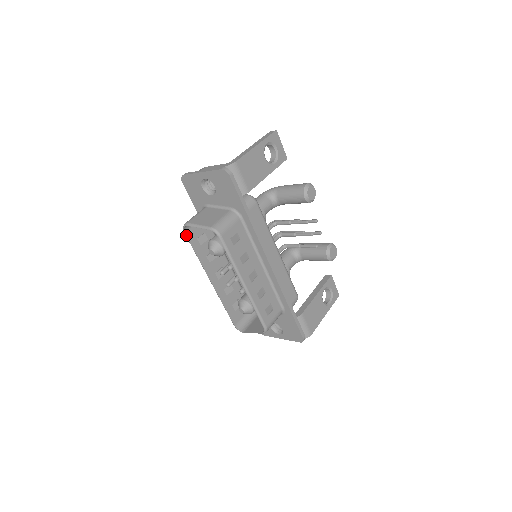
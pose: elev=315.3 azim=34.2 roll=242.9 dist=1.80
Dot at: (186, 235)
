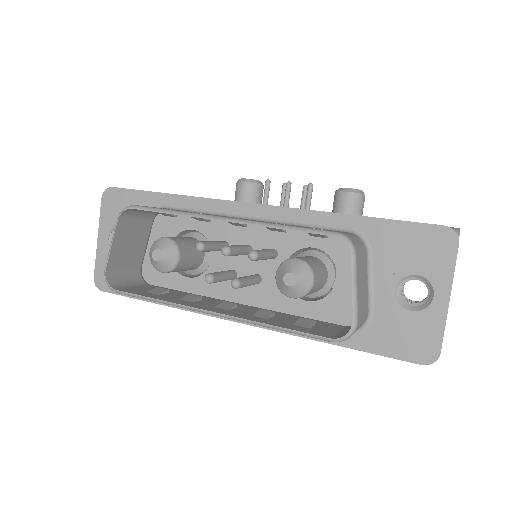
Dot at: (120, 291)
